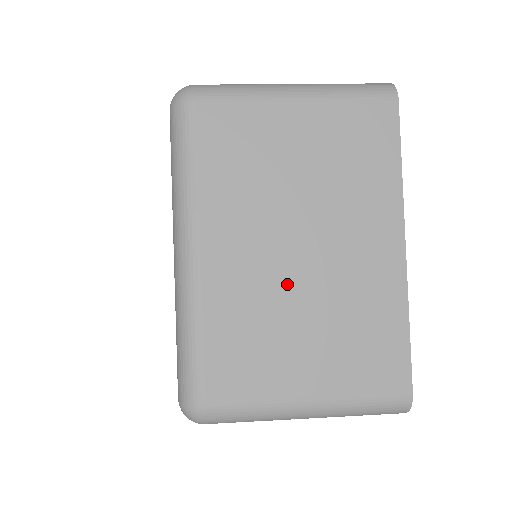
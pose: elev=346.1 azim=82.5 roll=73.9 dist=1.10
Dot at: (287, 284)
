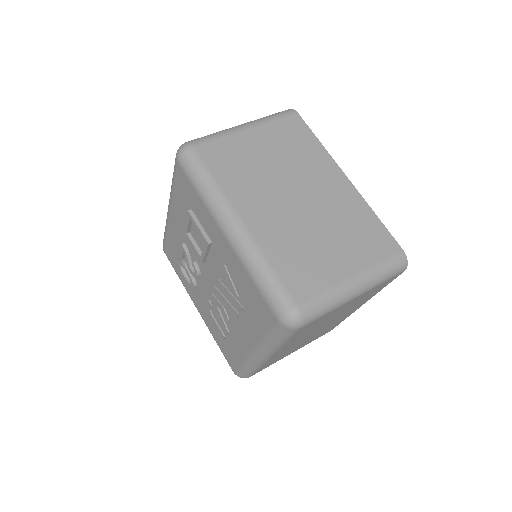
Dot at: (304, 340)
